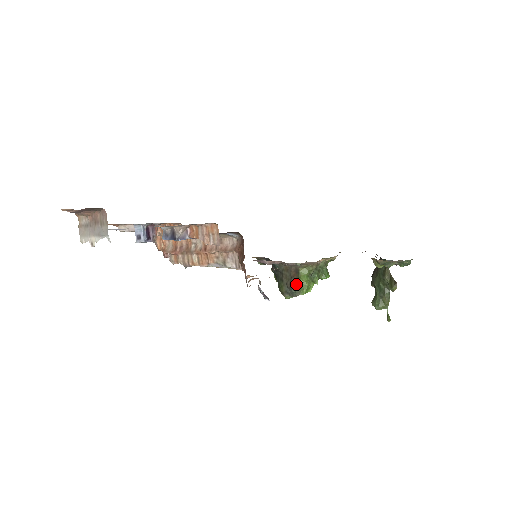
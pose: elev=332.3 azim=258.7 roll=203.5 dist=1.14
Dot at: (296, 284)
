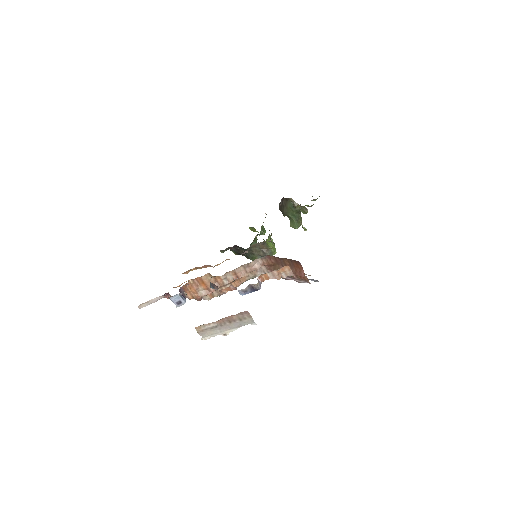
Dot at: (268, 251)
